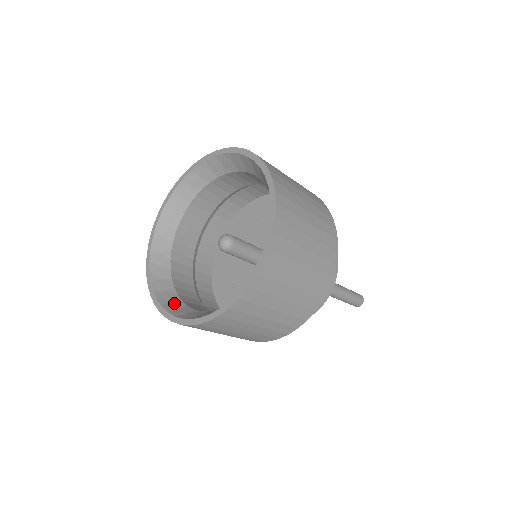
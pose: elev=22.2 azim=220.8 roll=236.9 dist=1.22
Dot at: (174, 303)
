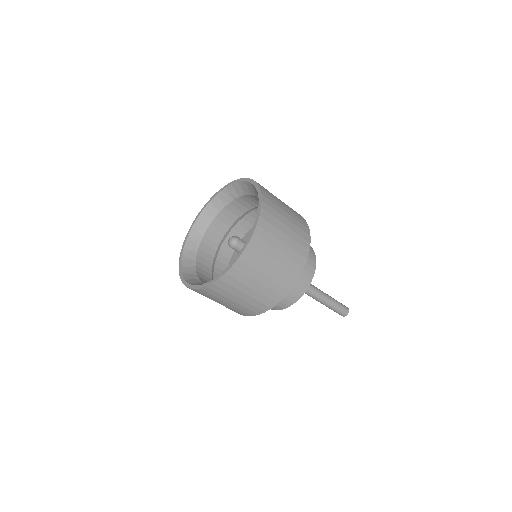
Dot at: occluded
